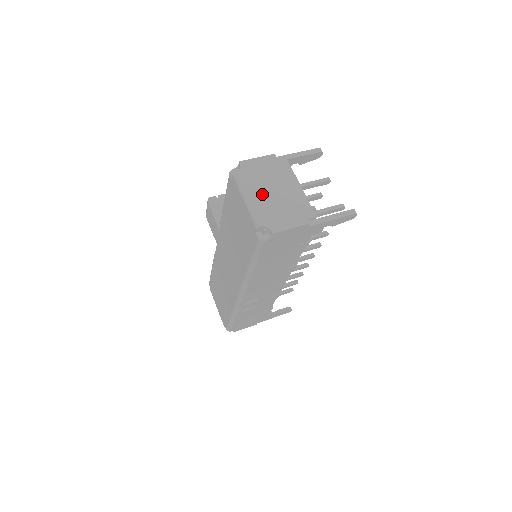
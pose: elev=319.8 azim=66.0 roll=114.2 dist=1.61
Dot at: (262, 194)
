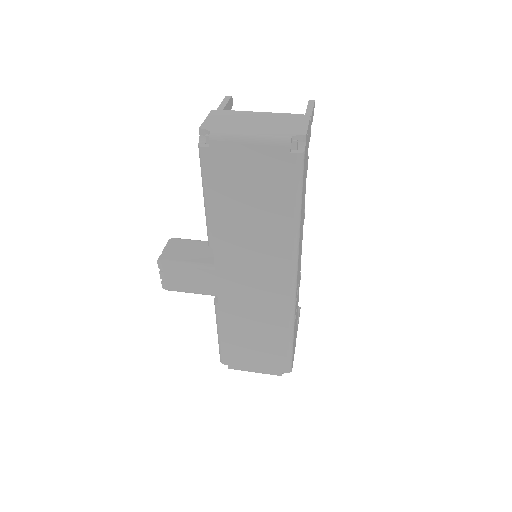
Dot at: (253, 128)
